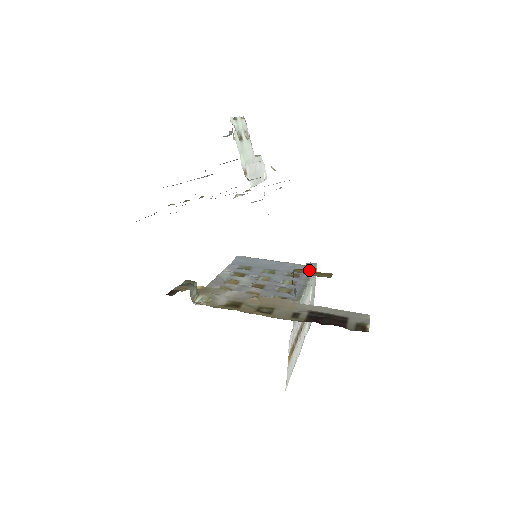
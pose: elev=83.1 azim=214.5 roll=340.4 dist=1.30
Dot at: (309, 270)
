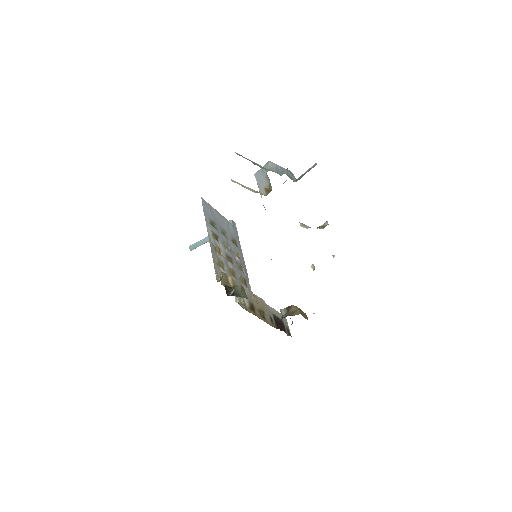
Dot at: (237, 234)
